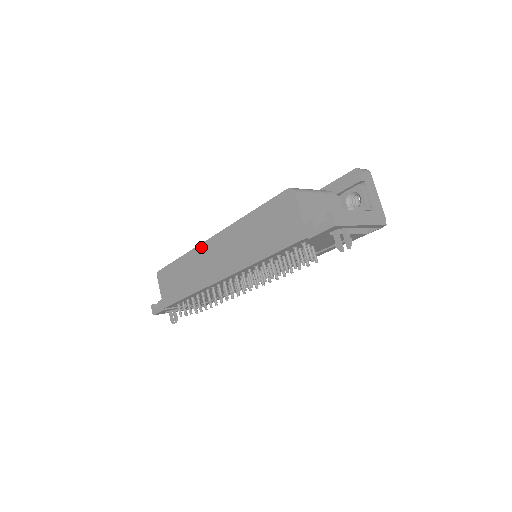
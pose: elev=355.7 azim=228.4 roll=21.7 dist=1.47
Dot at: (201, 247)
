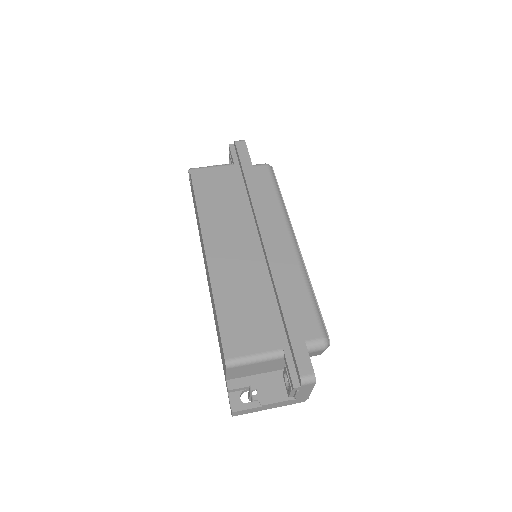
Dot at: (202, 237)
